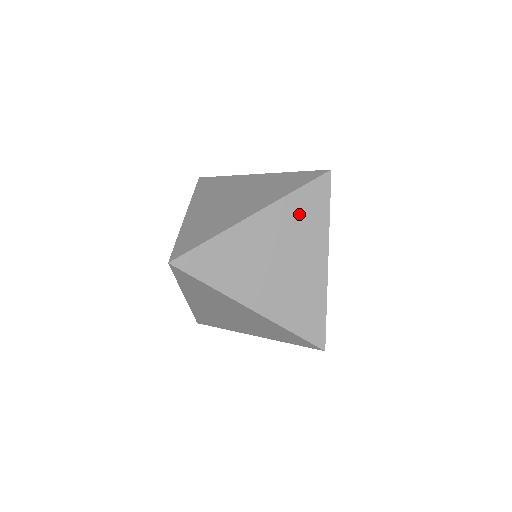
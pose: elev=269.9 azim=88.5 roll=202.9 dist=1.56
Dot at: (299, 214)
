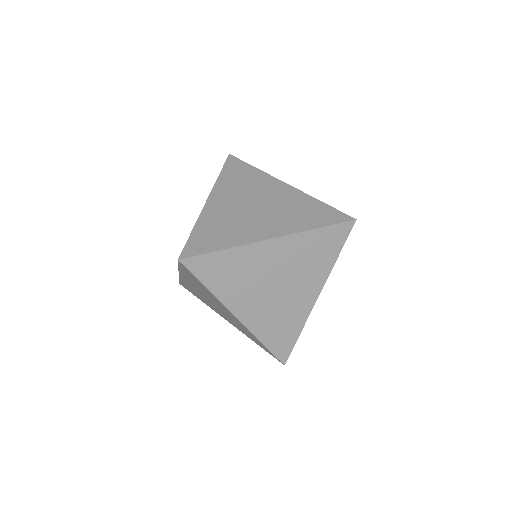
Dot at: (311, 250)
